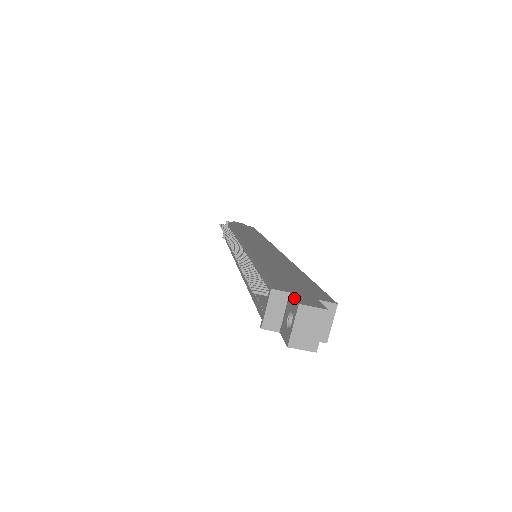
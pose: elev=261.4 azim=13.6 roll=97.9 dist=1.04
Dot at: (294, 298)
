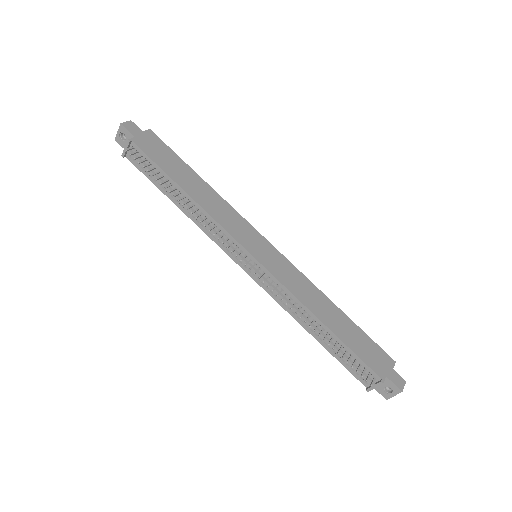
Dot at: (395, 385)
